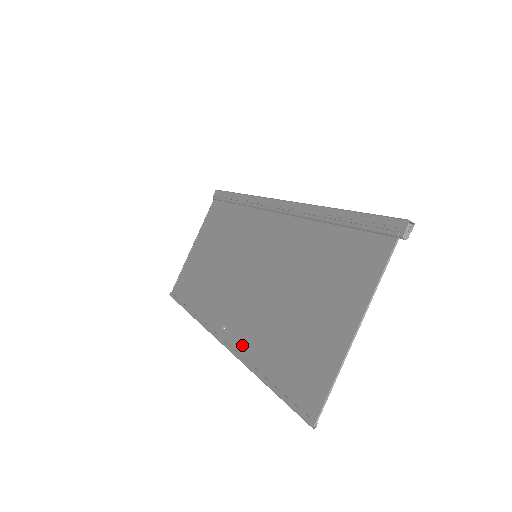
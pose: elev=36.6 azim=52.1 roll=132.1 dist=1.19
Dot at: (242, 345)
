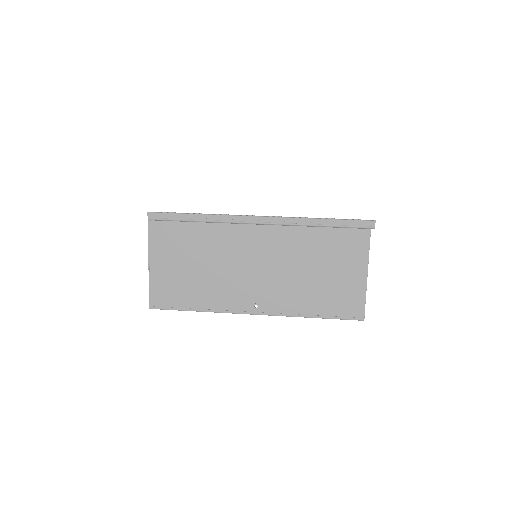
Dot at: (284, 309)
